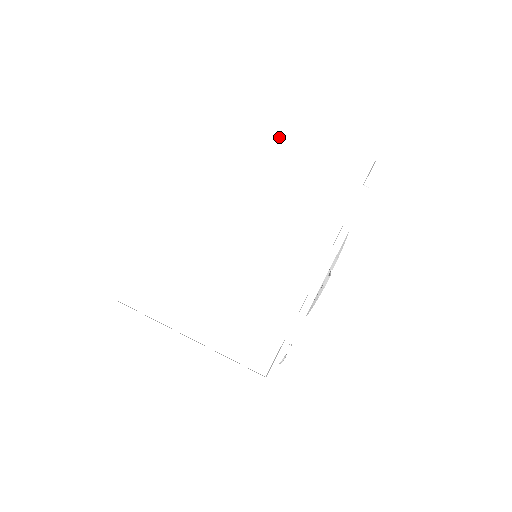
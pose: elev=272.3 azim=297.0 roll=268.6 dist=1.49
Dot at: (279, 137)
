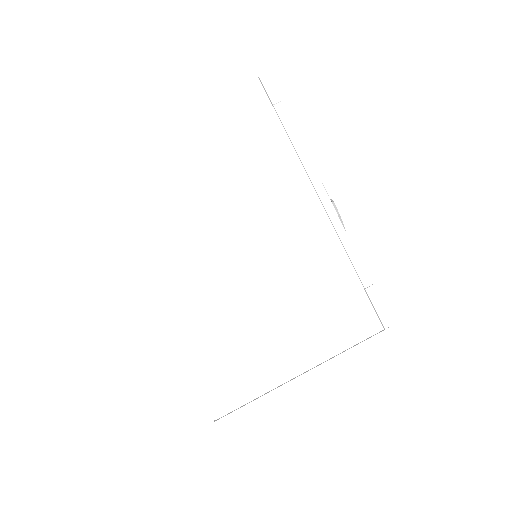
Dot at: (167, 151)
